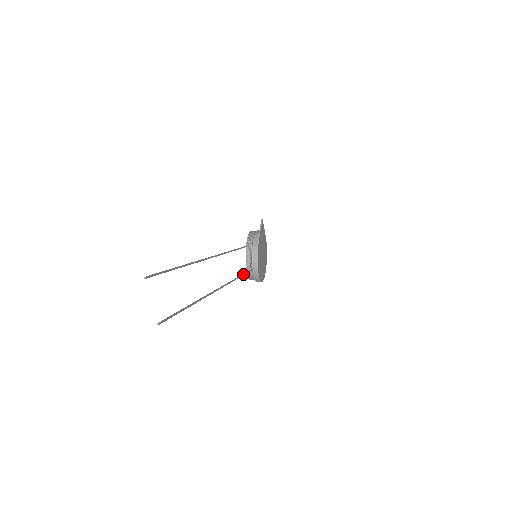
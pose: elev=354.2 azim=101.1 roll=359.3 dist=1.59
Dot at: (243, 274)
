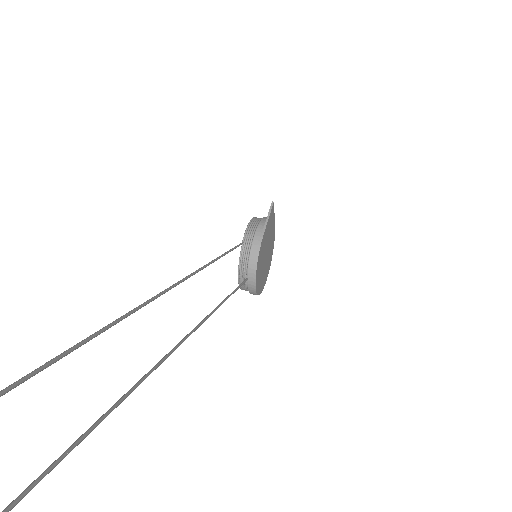
Dot at: (229, 296)
